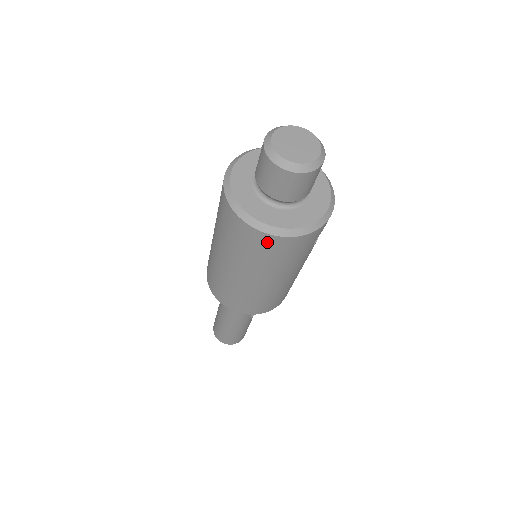
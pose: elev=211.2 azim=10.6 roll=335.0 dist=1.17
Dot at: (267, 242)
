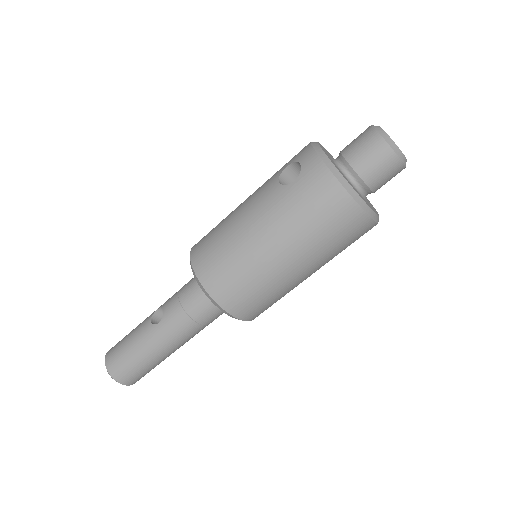
Dot at: (361, 227)
